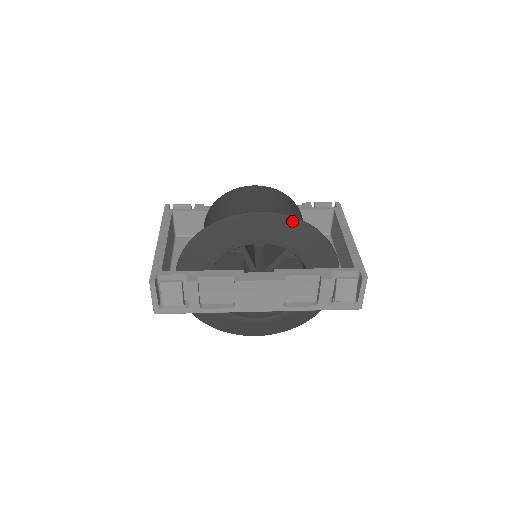
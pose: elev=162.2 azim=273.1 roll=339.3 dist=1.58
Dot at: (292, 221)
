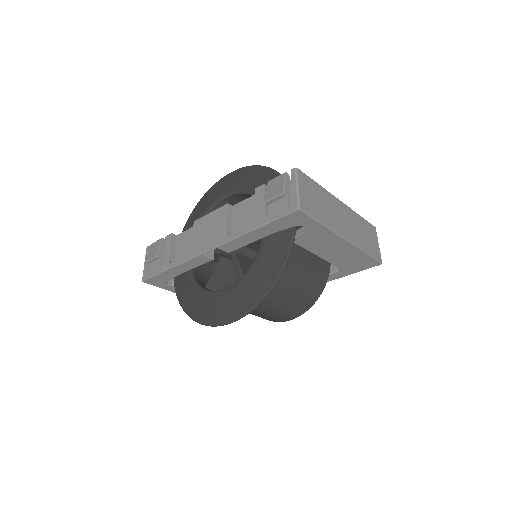
Dot at: (249, 168)
